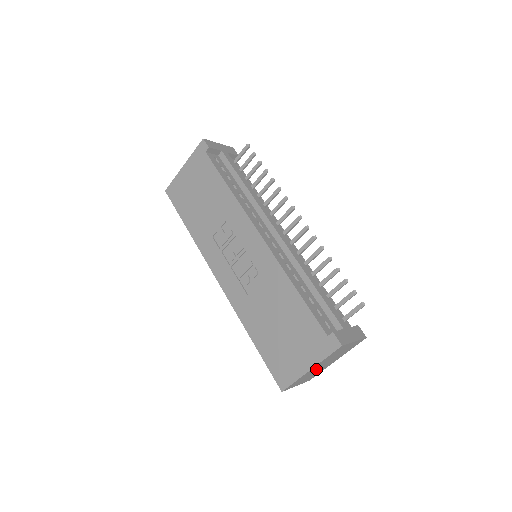
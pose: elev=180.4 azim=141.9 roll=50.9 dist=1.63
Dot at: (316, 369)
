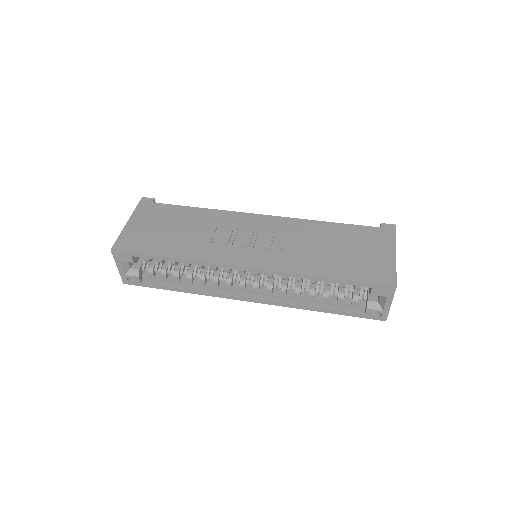
Dot at: occluded
